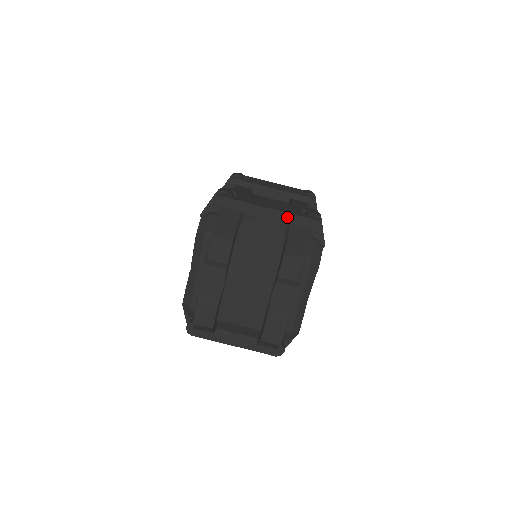
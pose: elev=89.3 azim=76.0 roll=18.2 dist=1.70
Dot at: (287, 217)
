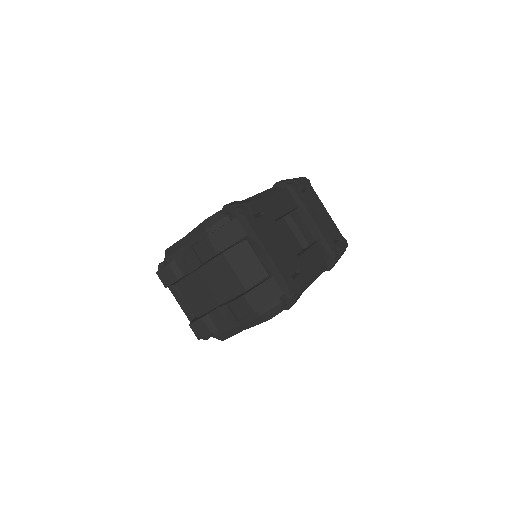
Dot at: (274, 270)
